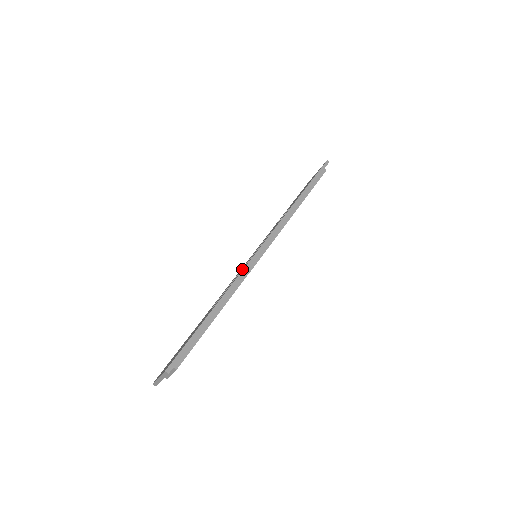
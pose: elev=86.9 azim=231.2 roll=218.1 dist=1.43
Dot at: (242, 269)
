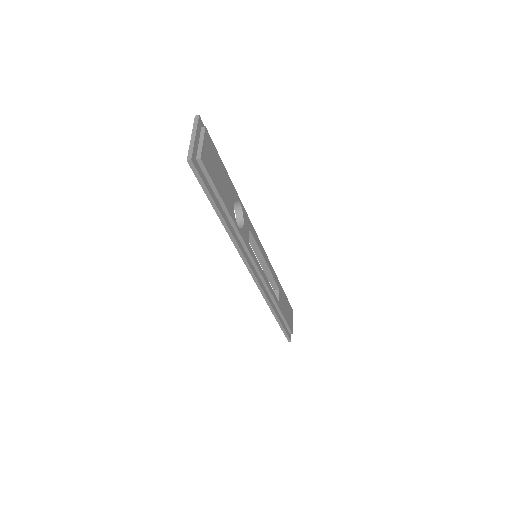
Dot at: occluded
